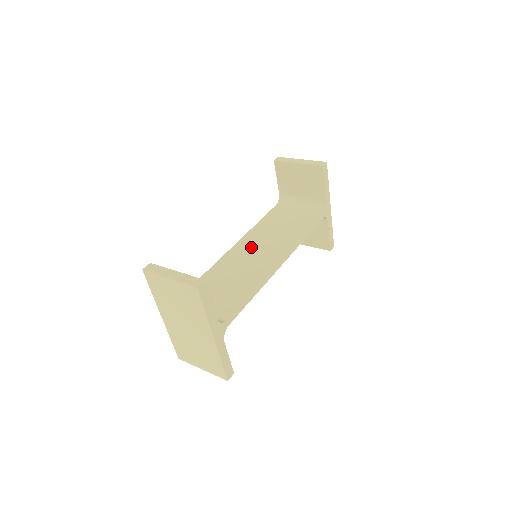
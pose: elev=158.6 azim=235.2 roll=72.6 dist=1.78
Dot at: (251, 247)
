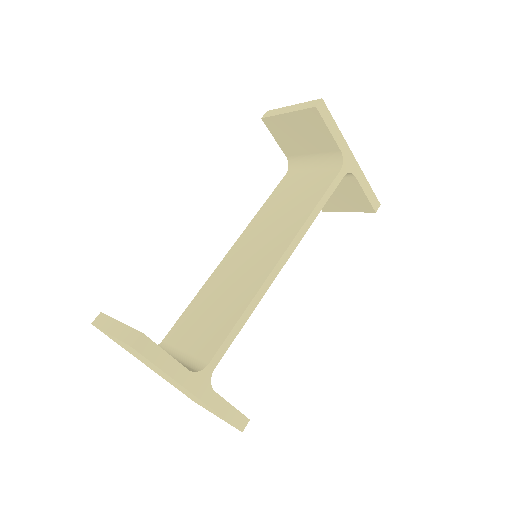
Dot at: (250, 245)
